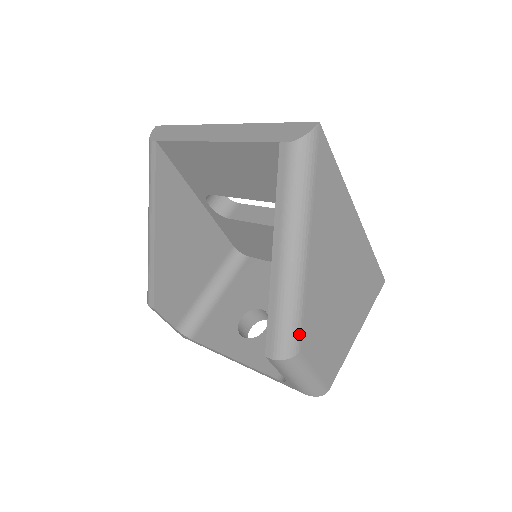
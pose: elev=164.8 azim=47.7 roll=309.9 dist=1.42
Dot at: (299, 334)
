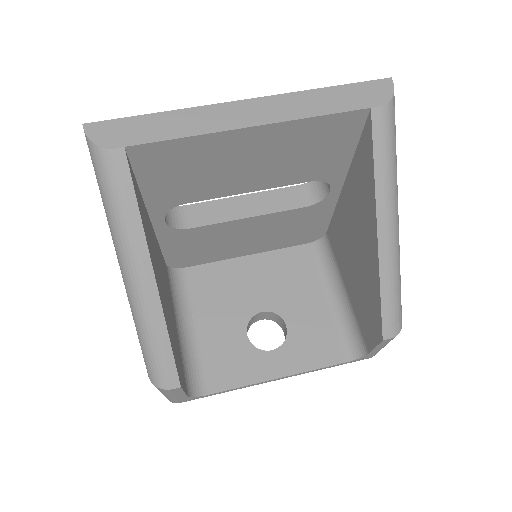
Dot at: occluded
